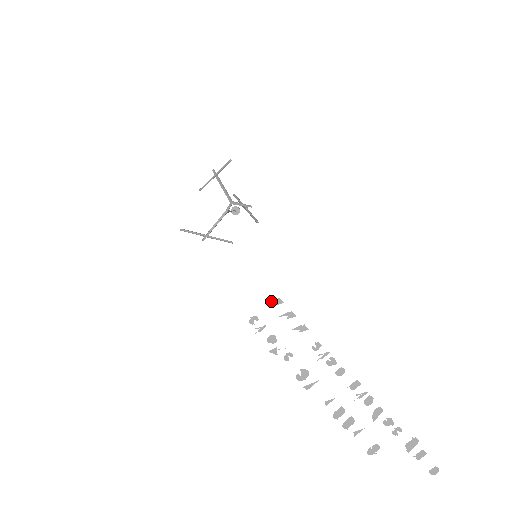
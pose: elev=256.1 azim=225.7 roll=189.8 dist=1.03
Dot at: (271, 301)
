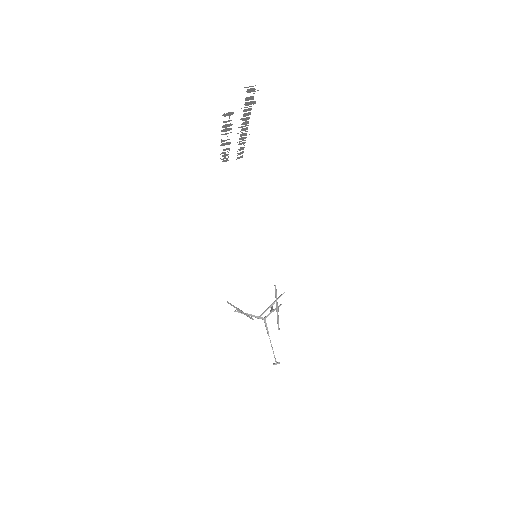
Dot at: (239, 158)
